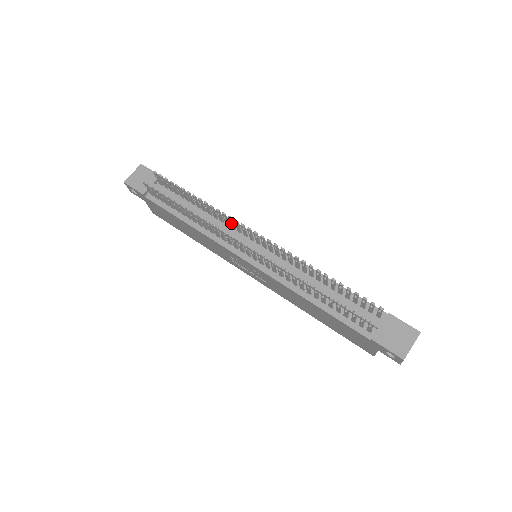
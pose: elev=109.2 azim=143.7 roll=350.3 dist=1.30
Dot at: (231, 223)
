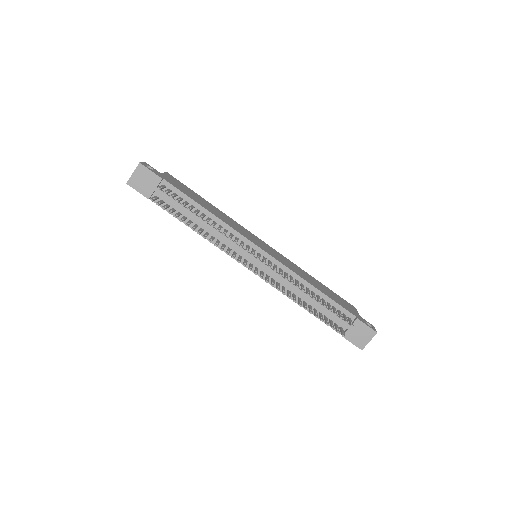
Dot at: (236, 241)
